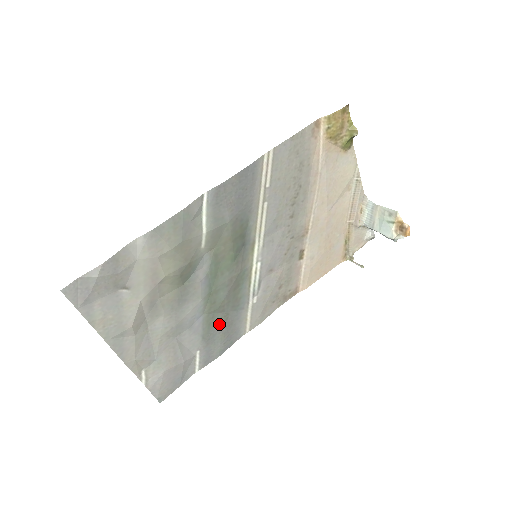
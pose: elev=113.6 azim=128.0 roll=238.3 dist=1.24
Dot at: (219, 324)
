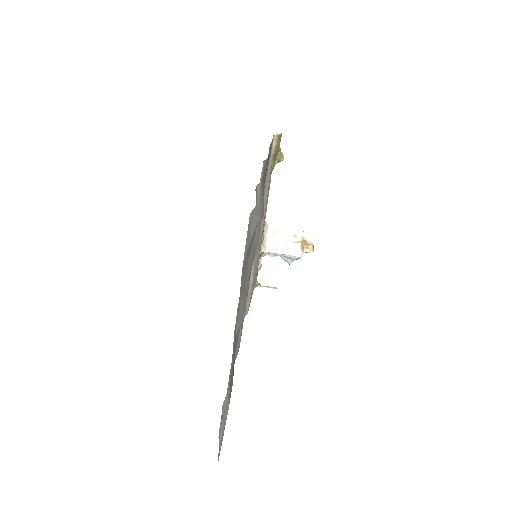
Dot at: occluded
